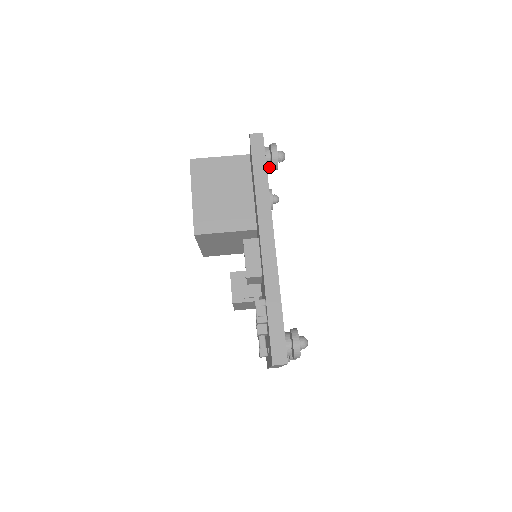
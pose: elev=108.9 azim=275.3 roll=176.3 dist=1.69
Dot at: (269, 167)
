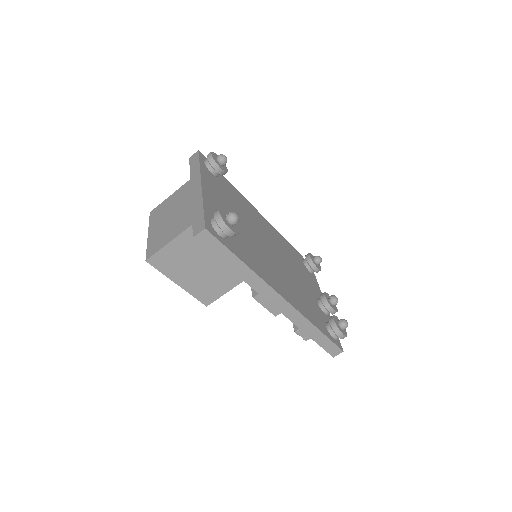
Dot at: occluded
